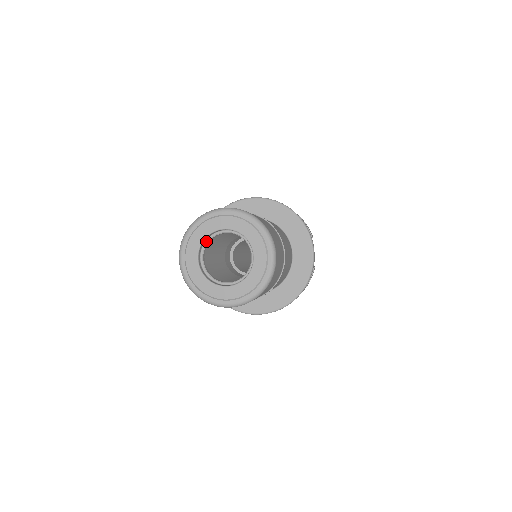
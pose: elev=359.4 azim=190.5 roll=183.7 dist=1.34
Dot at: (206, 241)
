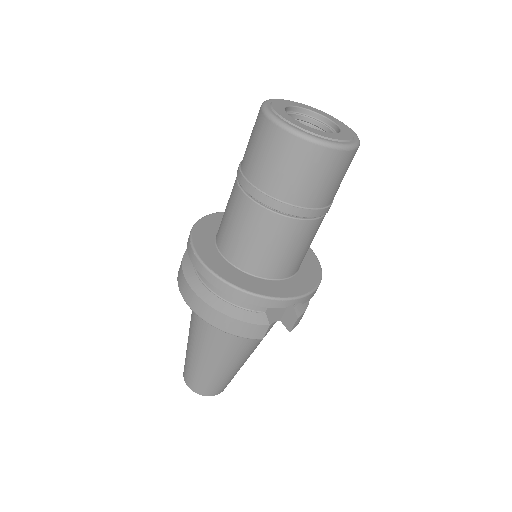
Dot at: (311, 117)
